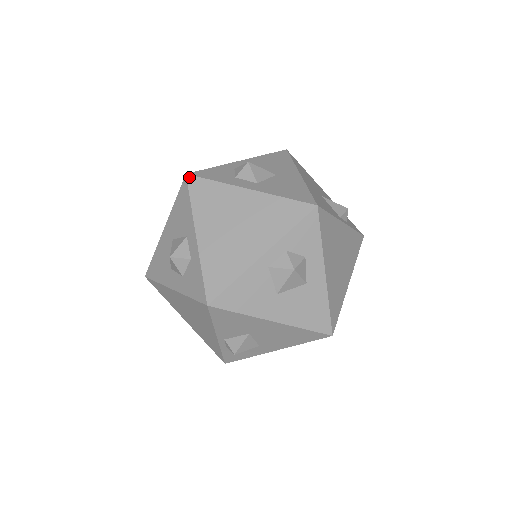
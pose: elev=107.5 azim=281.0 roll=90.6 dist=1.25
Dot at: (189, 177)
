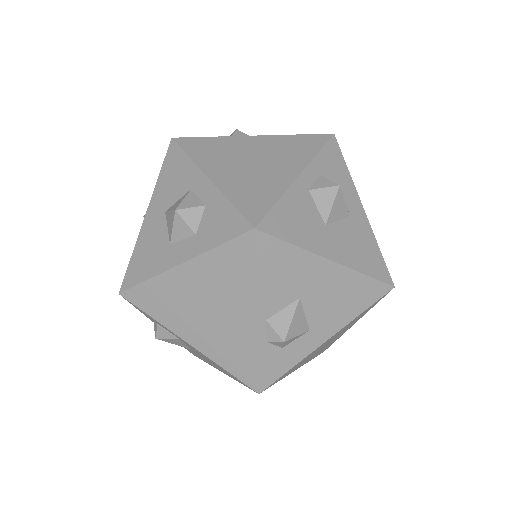
Dot at: (177, 139)
